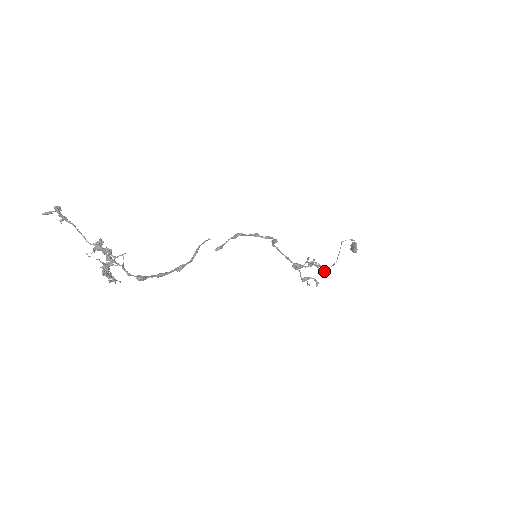
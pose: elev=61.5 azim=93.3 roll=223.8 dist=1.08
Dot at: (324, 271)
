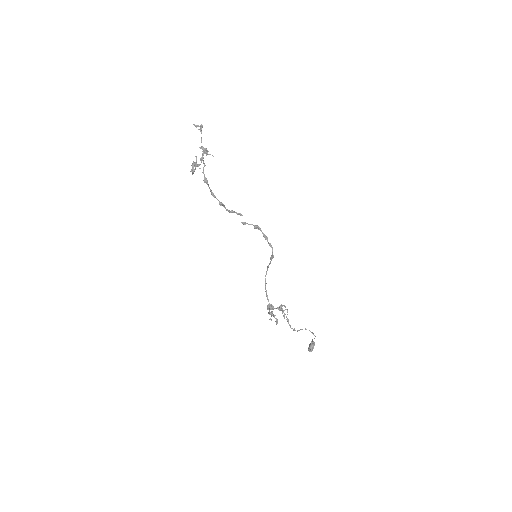
Dot at: occluded
